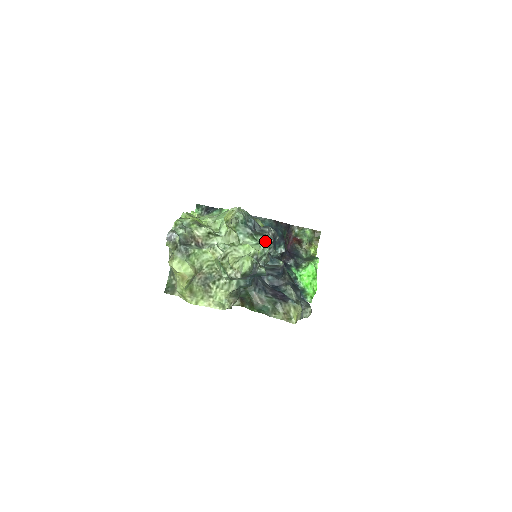
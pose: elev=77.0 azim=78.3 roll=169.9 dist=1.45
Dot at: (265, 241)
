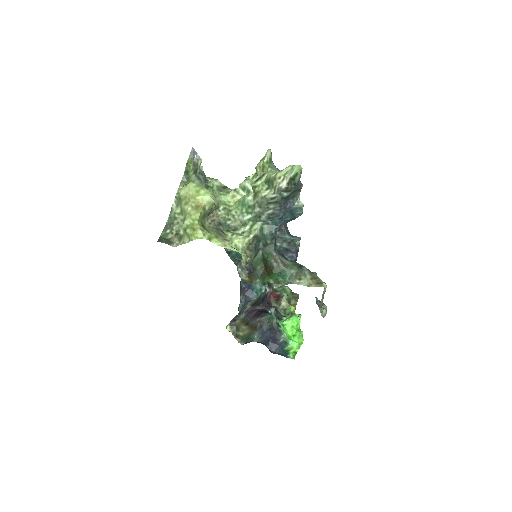
Dot at: occluded
